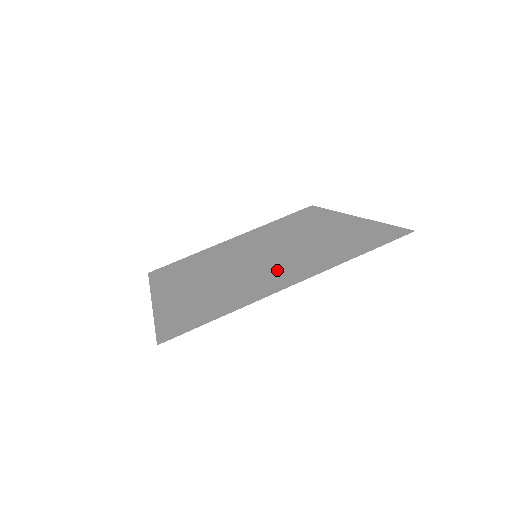
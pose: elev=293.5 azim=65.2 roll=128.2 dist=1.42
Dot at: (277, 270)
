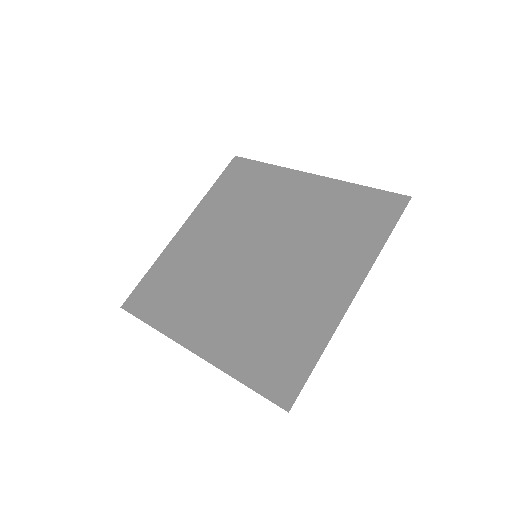
Dot at: (312, 276)
